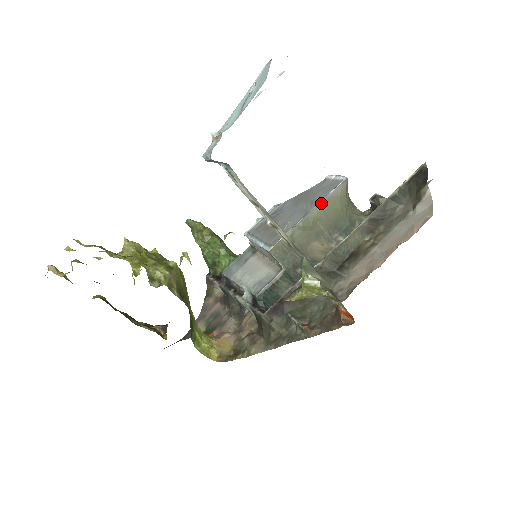
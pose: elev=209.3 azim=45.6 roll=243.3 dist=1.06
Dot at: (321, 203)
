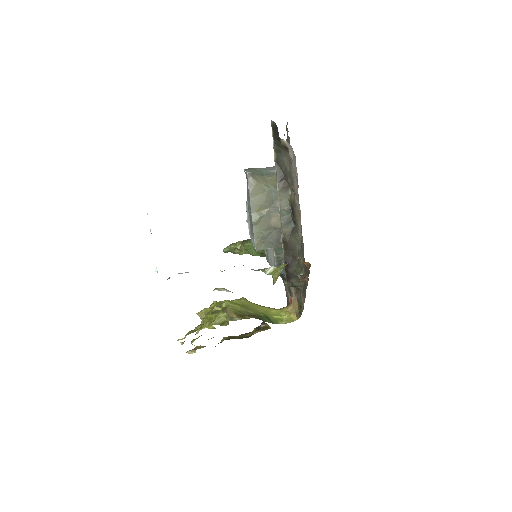
Dot at: (250, 201)
